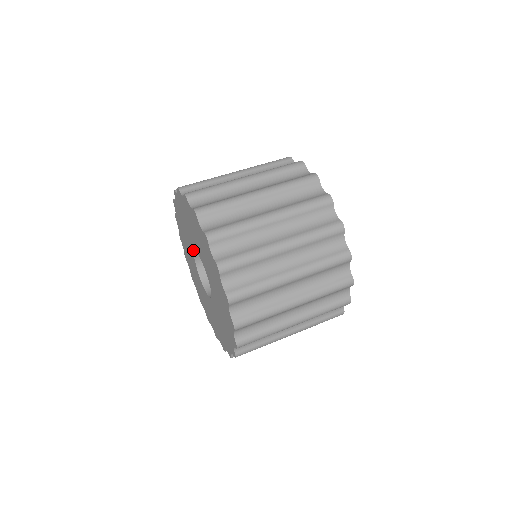
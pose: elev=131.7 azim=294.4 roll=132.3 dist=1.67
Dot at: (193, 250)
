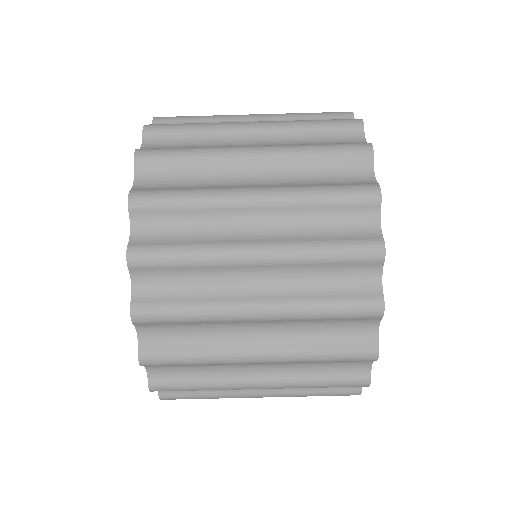
Dot at: occluded
